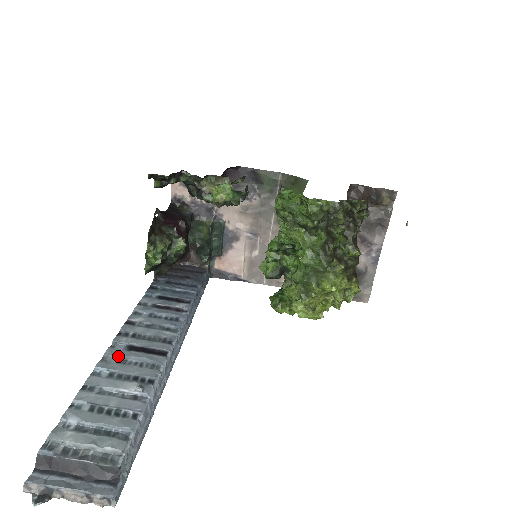
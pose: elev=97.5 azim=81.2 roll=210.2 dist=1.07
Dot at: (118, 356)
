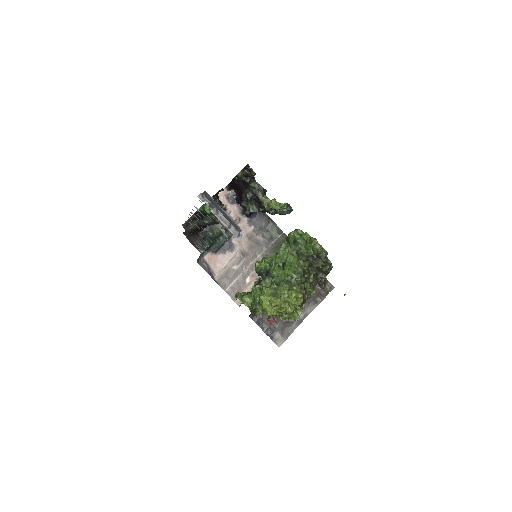
Dot at: occluded
